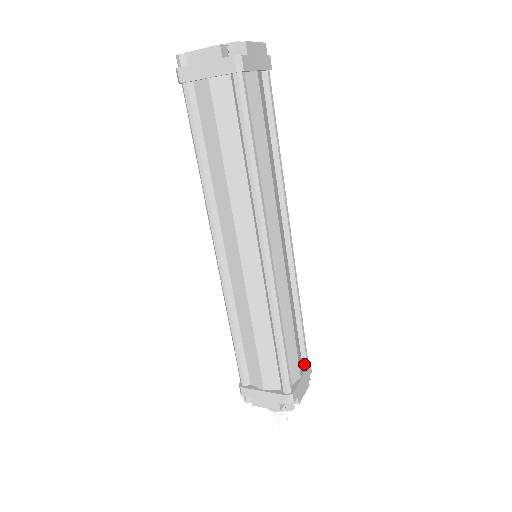
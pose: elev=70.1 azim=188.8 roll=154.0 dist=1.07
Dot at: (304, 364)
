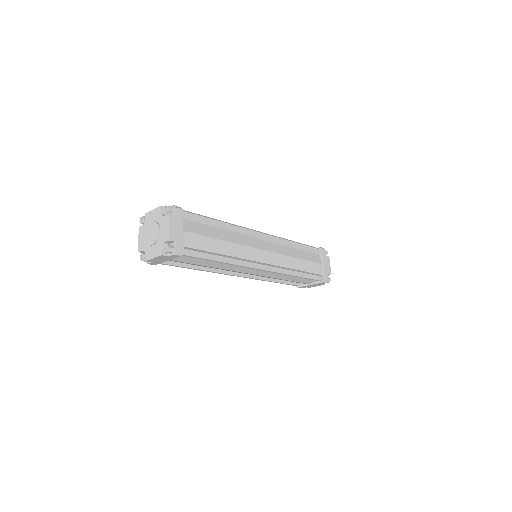
Dot at: (319, 253)
